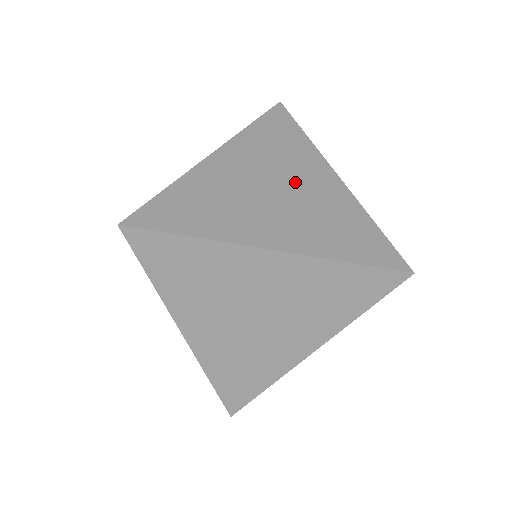
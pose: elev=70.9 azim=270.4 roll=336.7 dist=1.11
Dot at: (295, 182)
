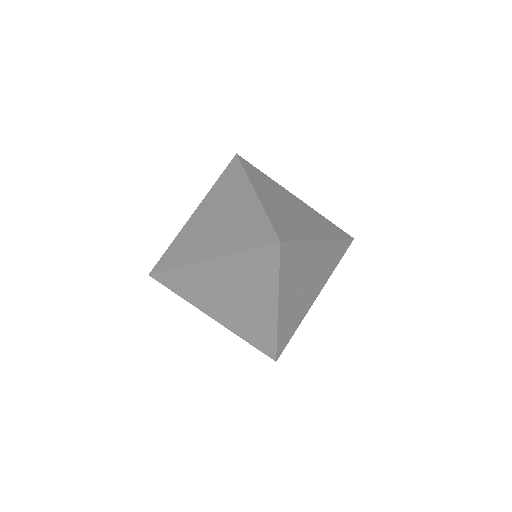
Dot at: (230, 210)
